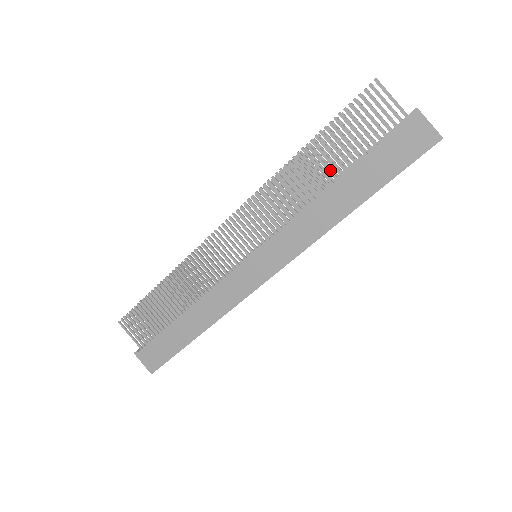
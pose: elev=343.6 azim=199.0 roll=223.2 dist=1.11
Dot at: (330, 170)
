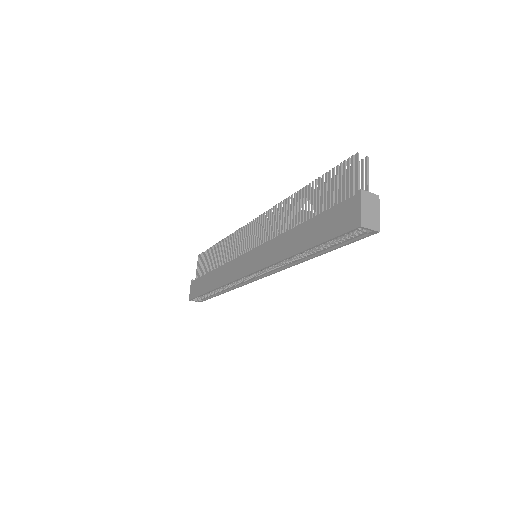
Dot at: (306, 213)
